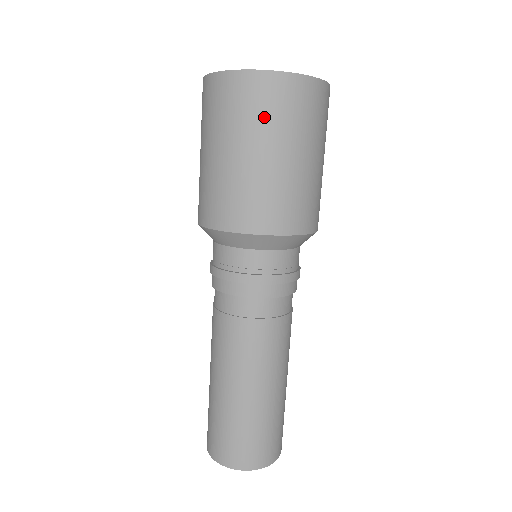
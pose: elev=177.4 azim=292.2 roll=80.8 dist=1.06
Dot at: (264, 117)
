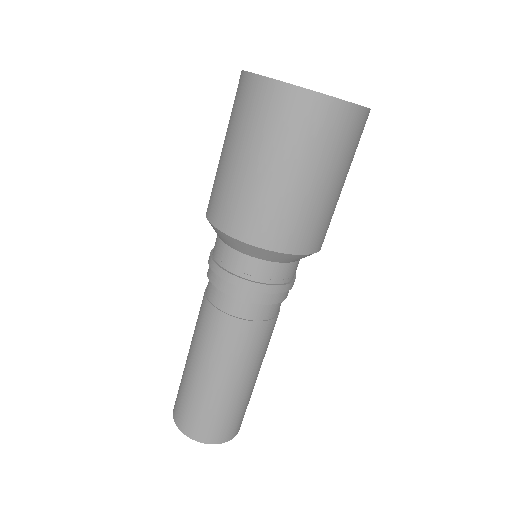
Dot at: (282, 133)
